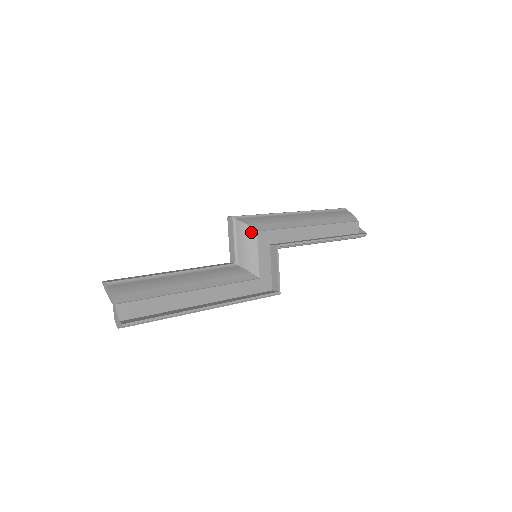
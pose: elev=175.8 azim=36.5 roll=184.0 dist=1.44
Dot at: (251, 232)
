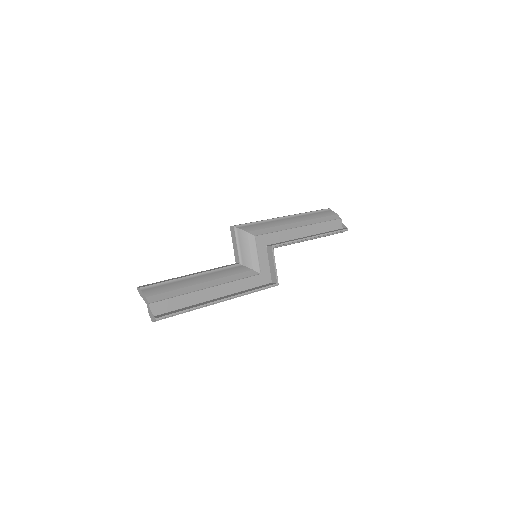
Dot at: (250, 237)
